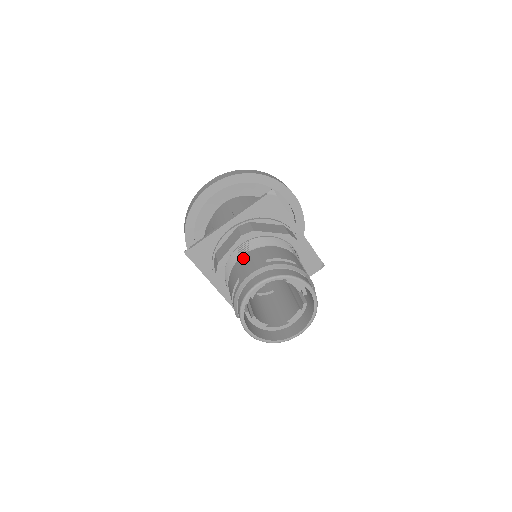
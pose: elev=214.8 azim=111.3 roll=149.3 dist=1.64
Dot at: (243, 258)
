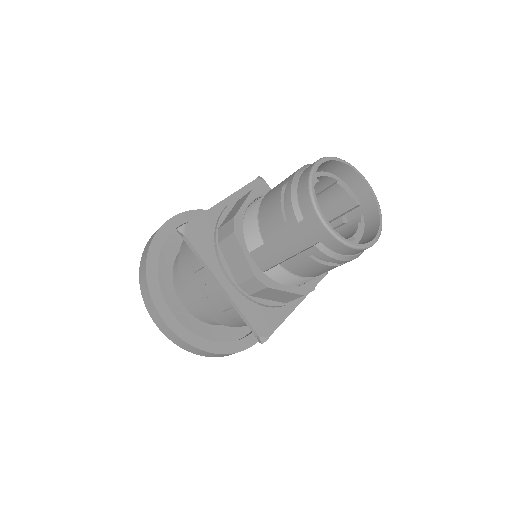
Dot at: occluded
